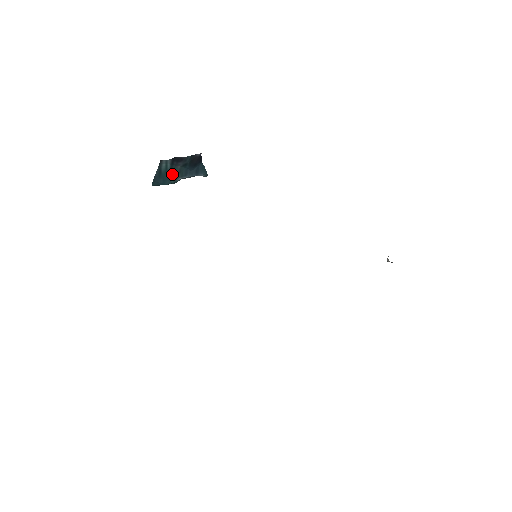
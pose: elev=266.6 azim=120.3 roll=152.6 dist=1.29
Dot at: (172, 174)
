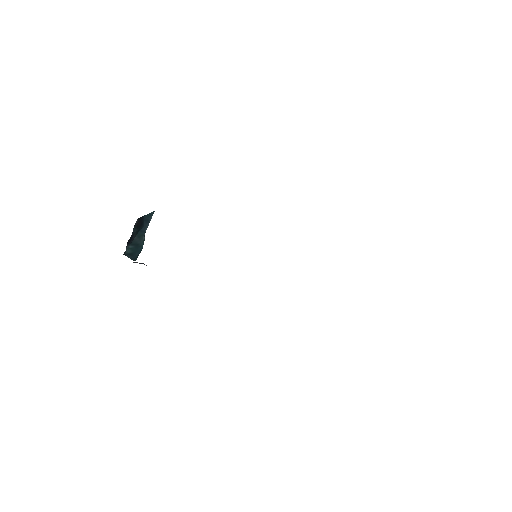
Dot at: (137, 244)
